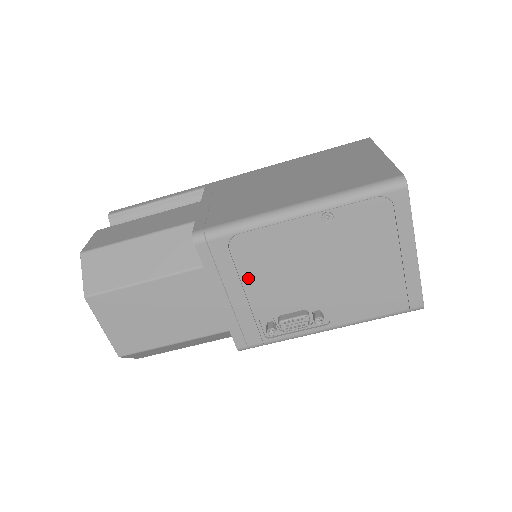
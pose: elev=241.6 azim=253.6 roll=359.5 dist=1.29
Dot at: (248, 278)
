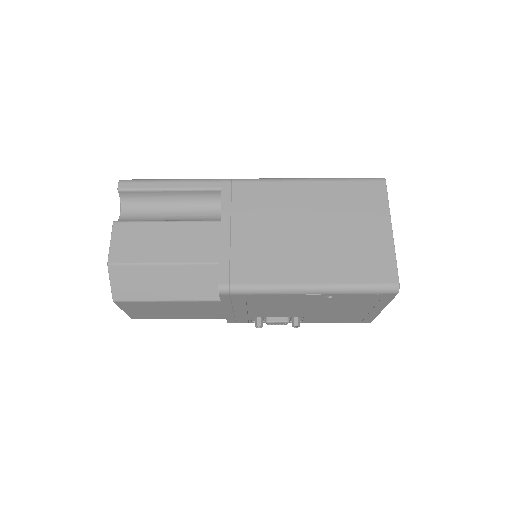
Dot at: (253, 307)
